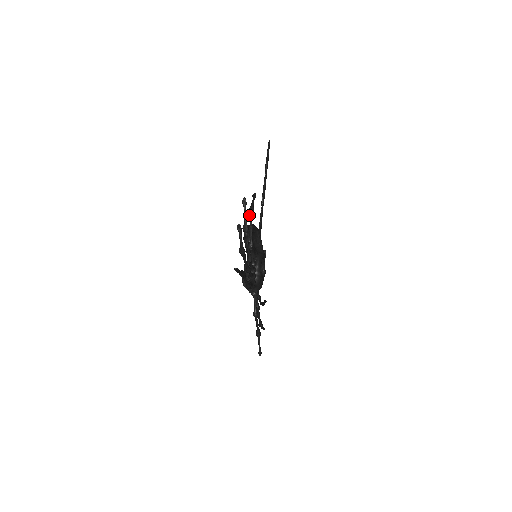
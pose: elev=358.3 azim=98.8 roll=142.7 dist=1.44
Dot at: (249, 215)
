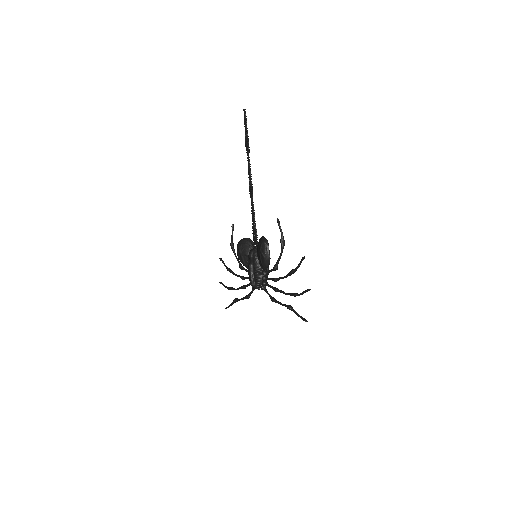
Dot at: (282, 248)
